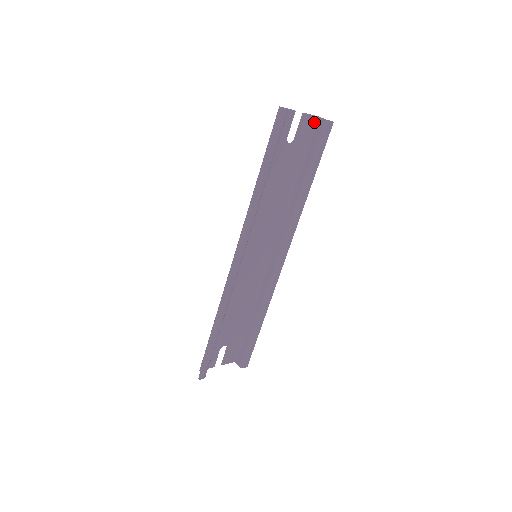
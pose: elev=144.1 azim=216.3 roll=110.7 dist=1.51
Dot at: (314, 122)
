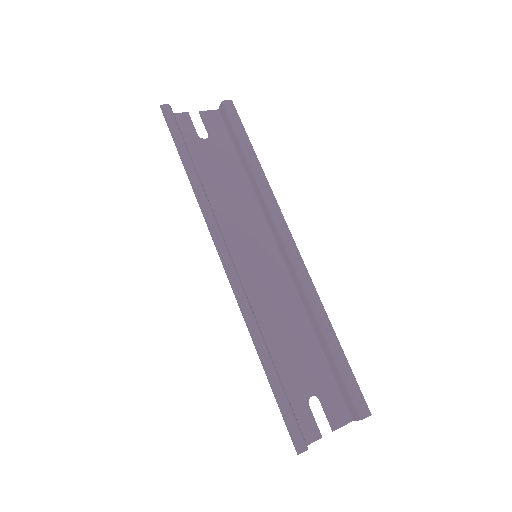
Dot at: (218, 115)
